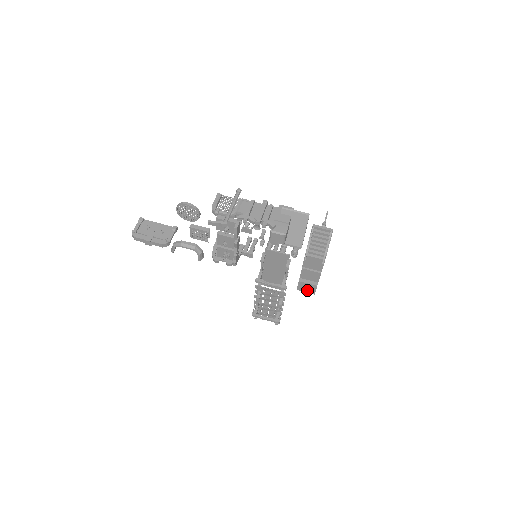
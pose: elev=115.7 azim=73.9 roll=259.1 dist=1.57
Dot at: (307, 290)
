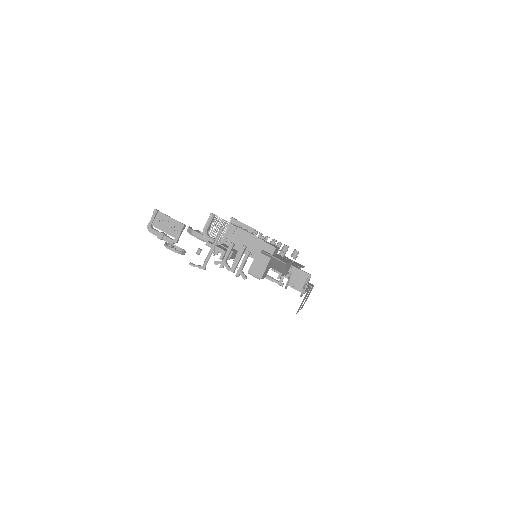
Dot at: occluded
